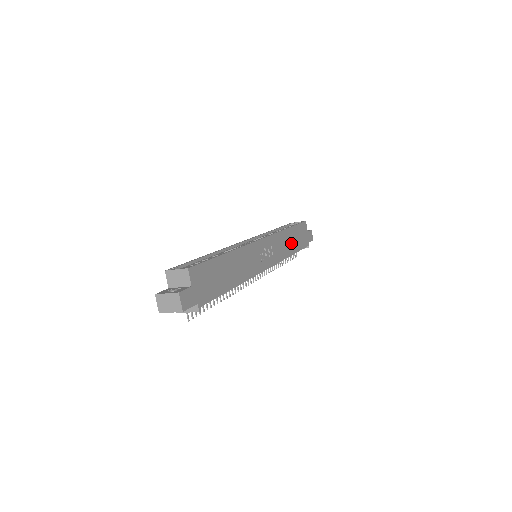
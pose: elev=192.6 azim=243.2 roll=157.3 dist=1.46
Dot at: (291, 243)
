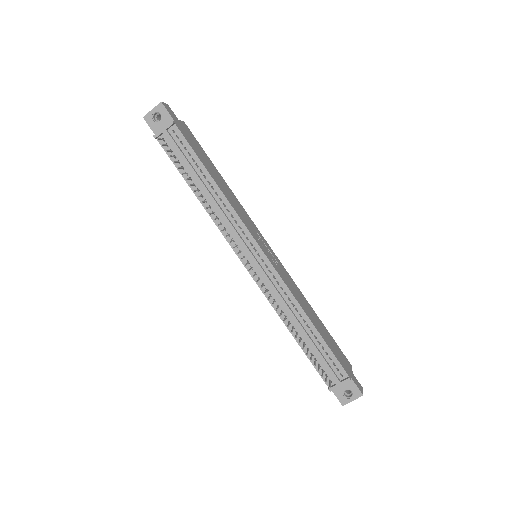
Dot at: (313, 318)
